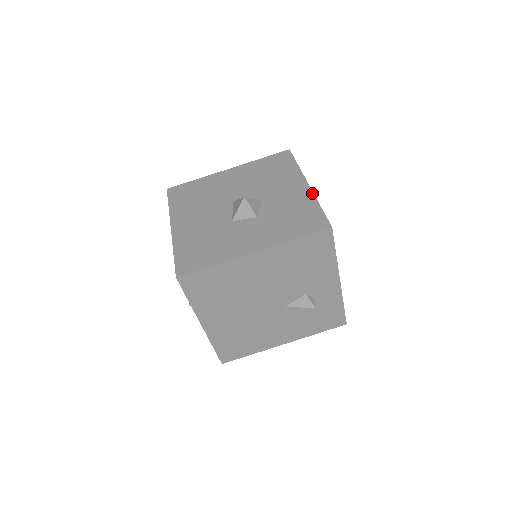
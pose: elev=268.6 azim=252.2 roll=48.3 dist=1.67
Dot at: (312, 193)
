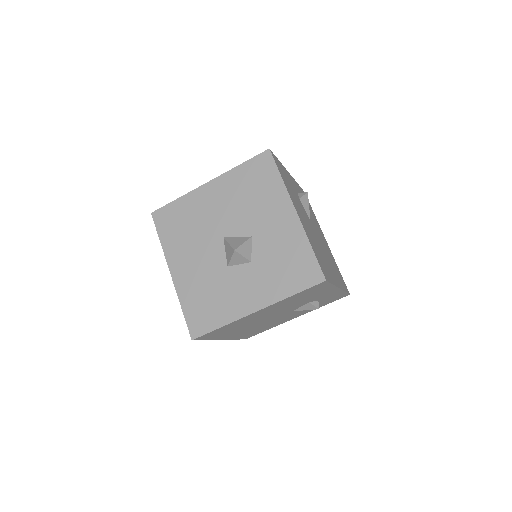
Dot at: (302, 228)
